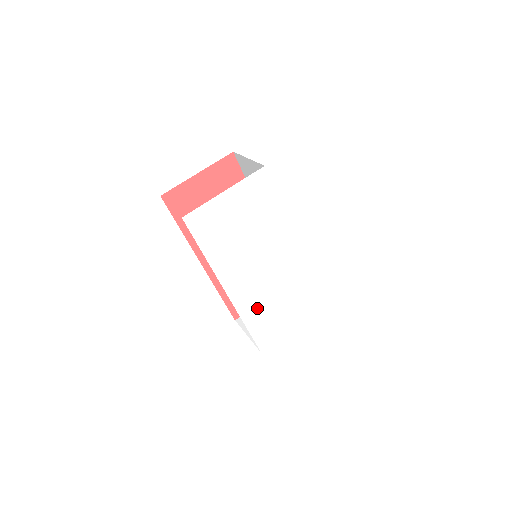
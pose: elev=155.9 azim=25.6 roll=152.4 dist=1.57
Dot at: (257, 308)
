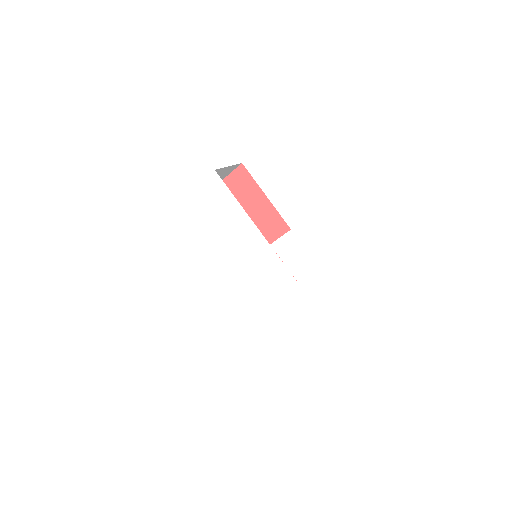
Dot at: (243, 303)
